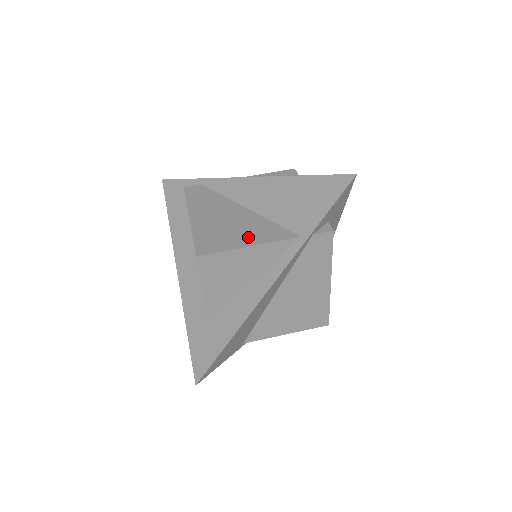
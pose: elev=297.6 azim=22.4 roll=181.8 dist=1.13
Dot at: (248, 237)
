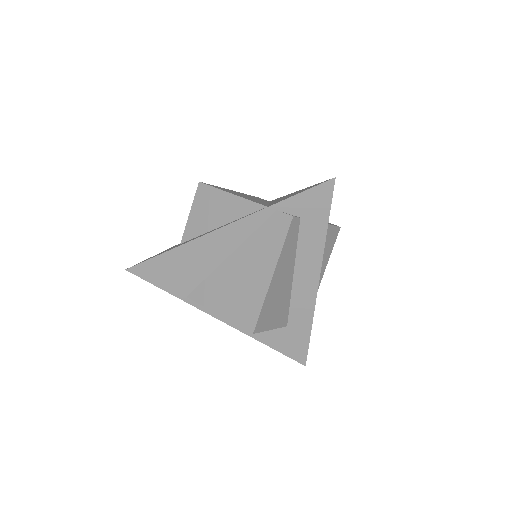
Dot at: occluded
